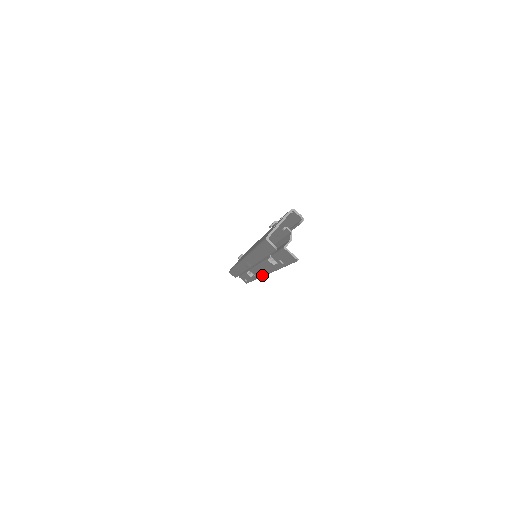
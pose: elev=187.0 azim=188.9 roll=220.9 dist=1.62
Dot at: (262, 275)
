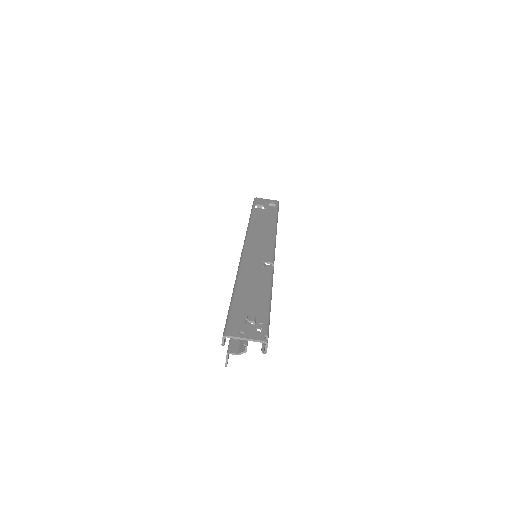
Dot at: occluded
